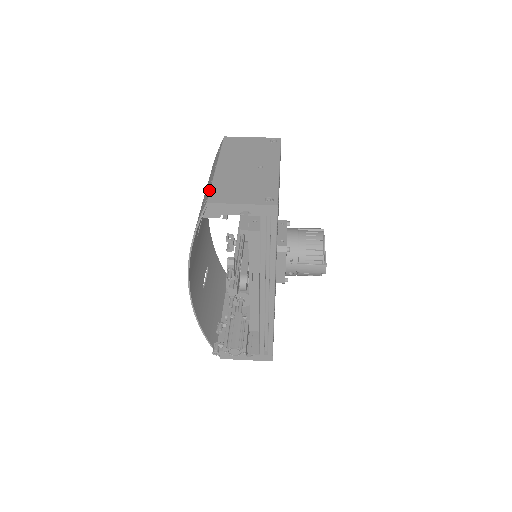
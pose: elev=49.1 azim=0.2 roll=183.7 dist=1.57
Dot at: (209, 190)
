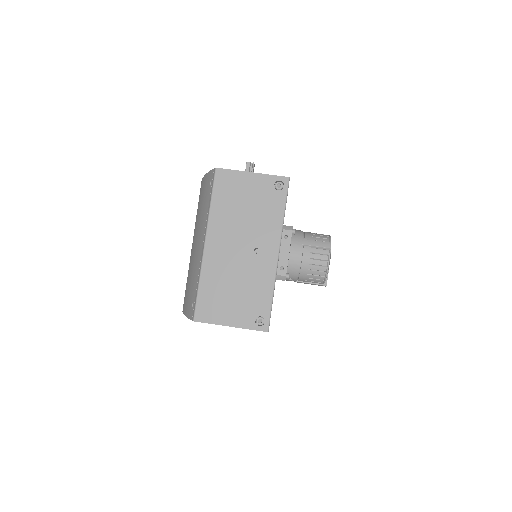
Dot at: (196, 294)
